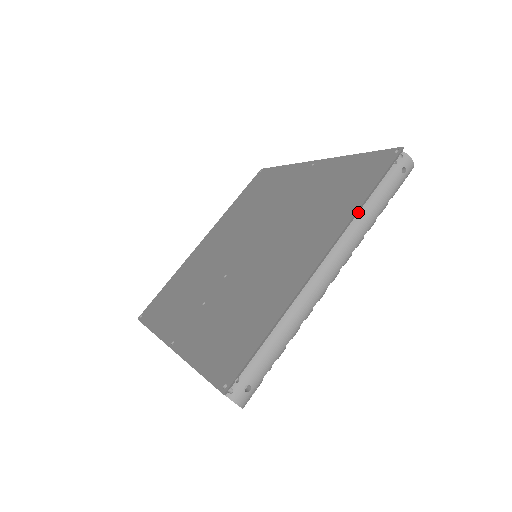
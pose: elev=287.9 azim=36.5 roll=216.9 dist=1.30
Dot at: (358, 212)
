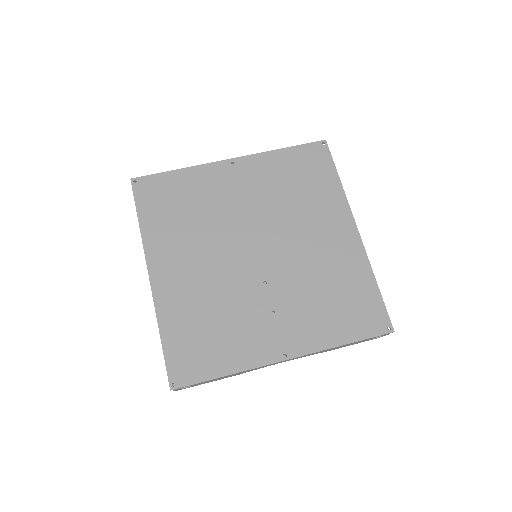
Dot at: (339, 191)
